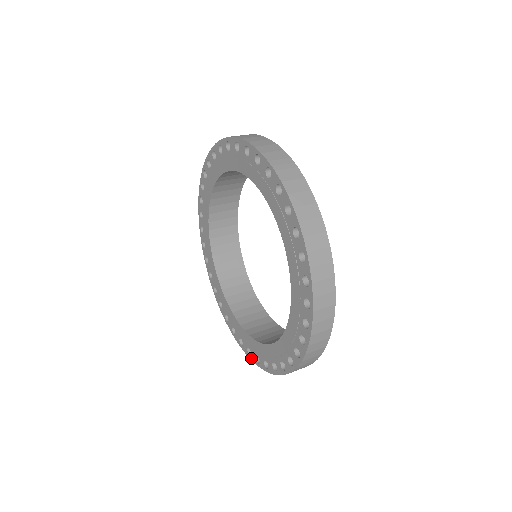
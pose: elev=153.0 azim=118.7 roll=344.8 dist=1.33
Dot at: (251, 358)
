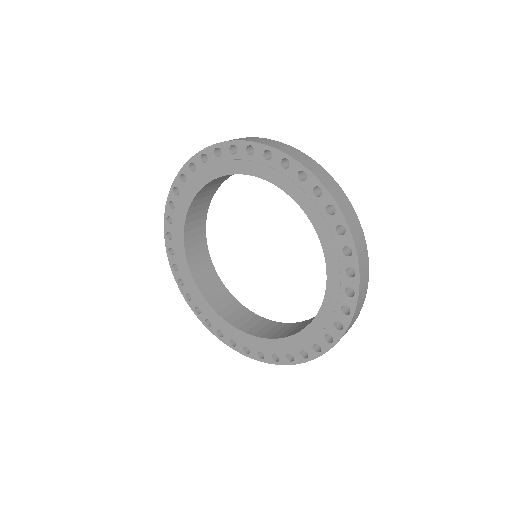
Dot at: (188, 302)
